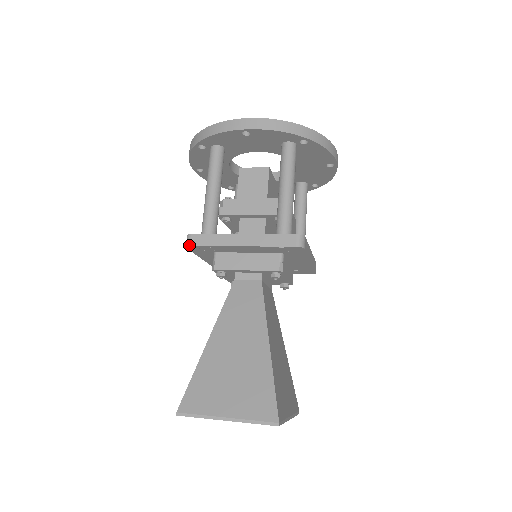
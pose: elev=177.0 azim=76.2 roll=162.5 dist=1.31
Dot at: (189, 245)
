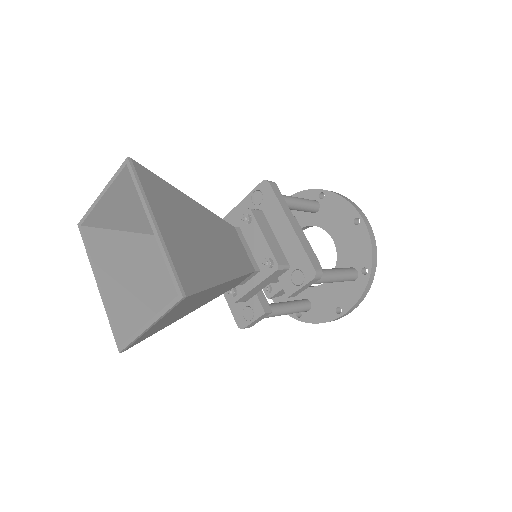
Dot at: occluded
